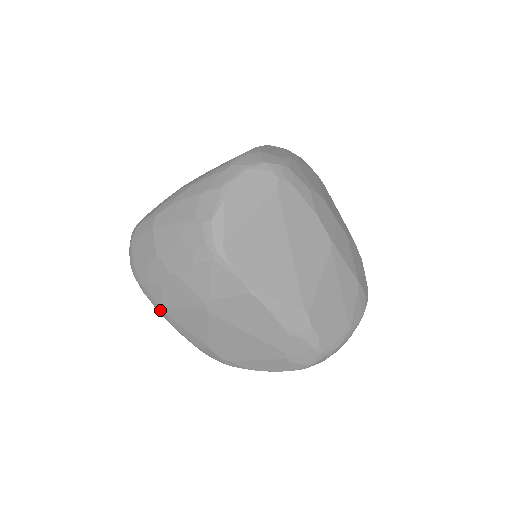
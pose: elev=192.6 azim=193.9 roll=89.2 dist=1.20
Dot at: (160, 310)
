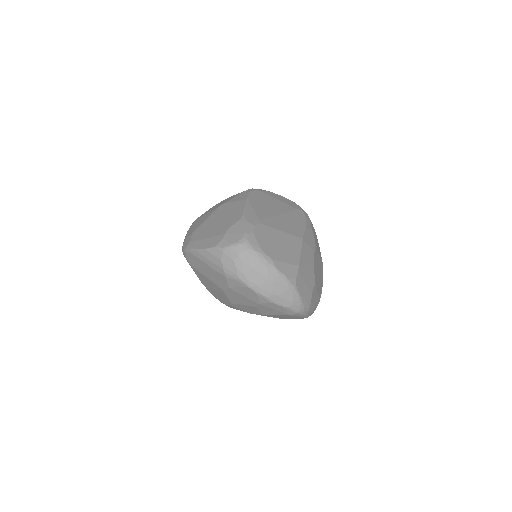
Dot at: occluded
